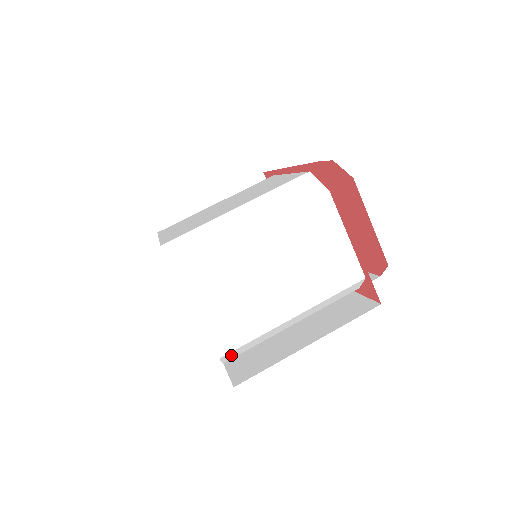
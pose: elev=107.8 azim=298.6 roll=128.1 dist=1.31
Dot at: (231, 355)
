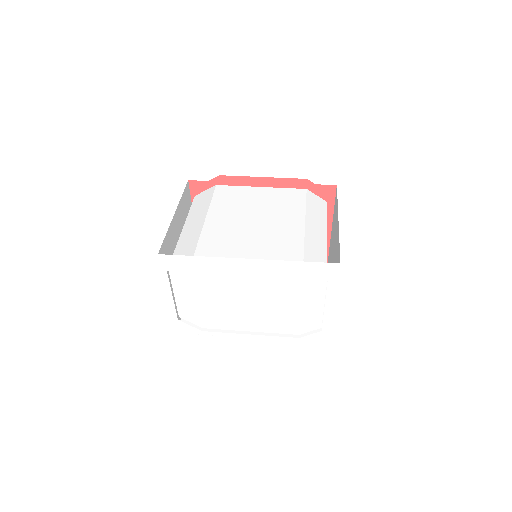
Dot at: occluded
